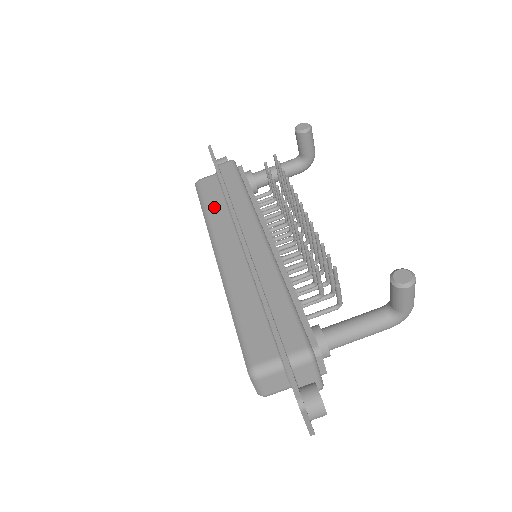
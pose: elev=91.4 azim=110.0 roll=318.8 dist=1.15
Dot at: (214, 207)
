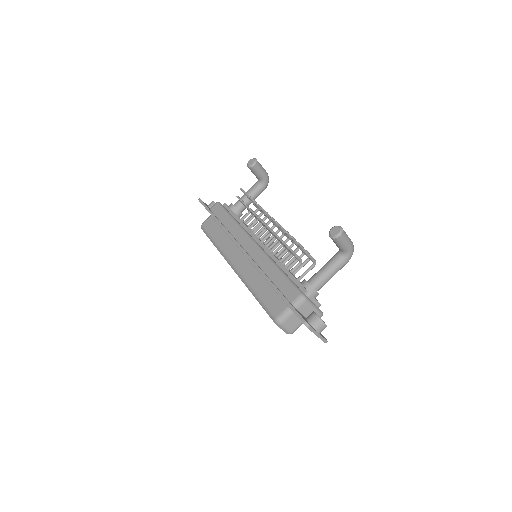
Dot at: (218, 237)
